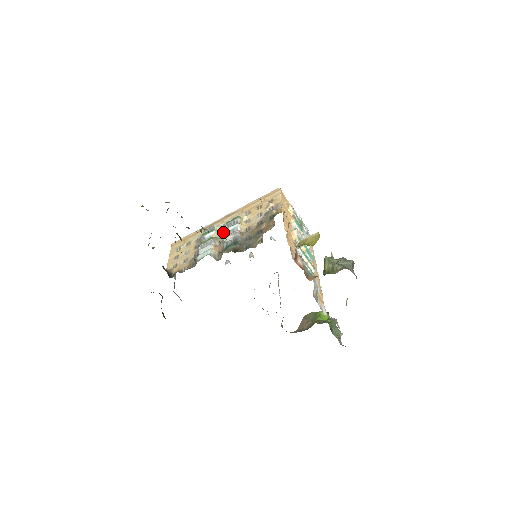
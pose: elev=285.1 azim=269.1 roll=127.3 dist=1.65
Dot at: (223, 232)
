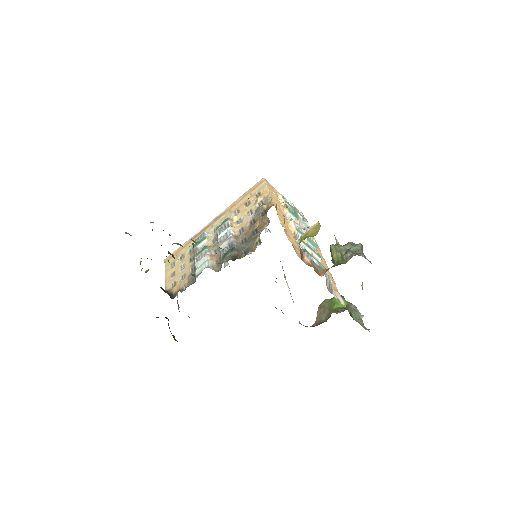
Dot at: (216, 238)
